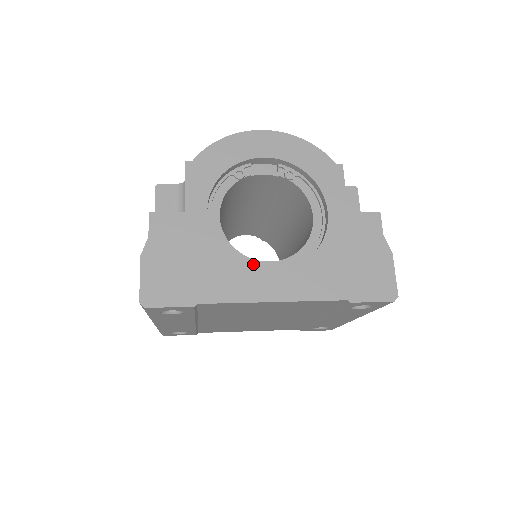
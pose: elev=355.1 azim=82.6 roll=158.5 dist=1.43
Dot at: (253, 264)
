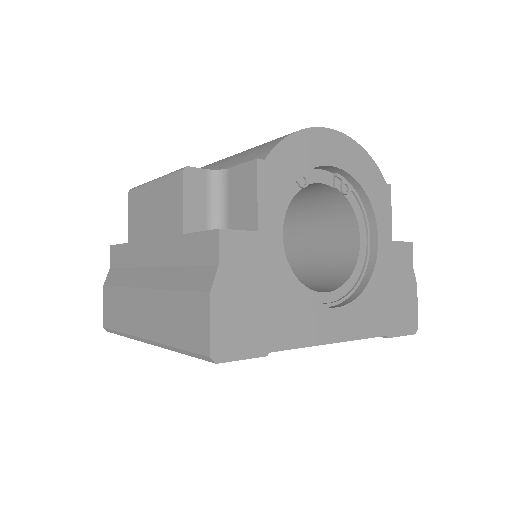
Dot at: (311, 296)
